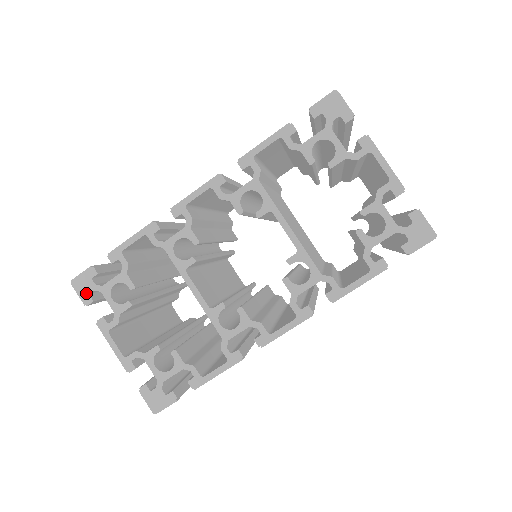
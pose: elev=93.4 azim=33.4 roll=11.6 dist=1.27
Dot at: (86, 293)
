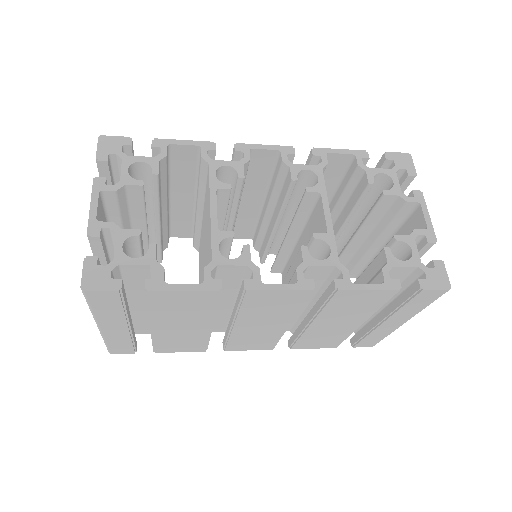
Dot at: (106, 151)
